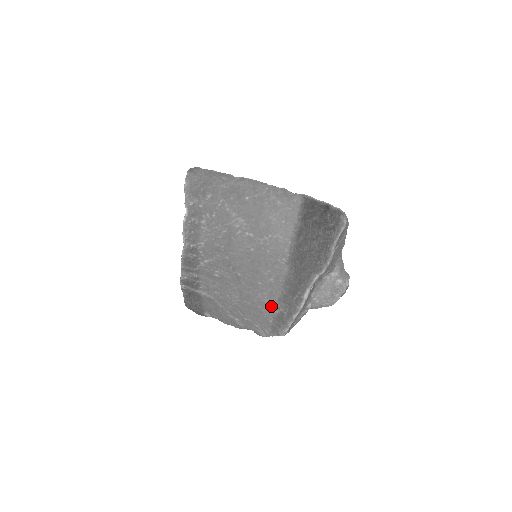
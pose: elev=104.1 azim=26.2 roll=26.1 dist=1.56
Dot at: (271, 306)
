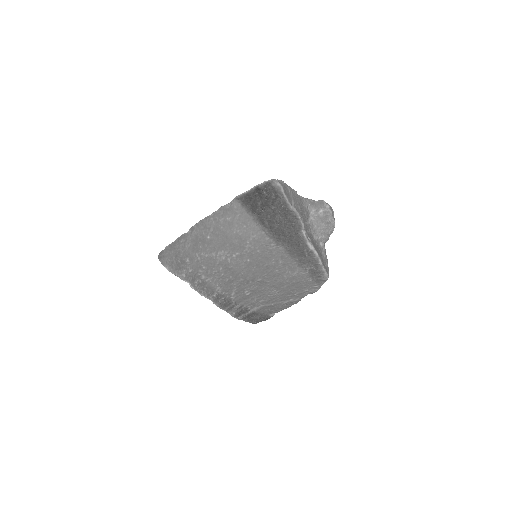
Dot at: (300, 274)
